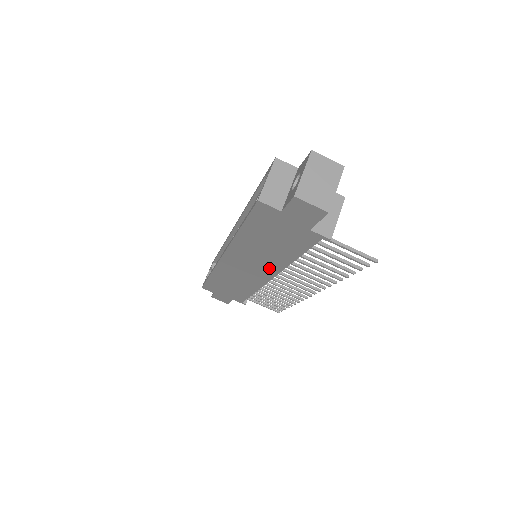
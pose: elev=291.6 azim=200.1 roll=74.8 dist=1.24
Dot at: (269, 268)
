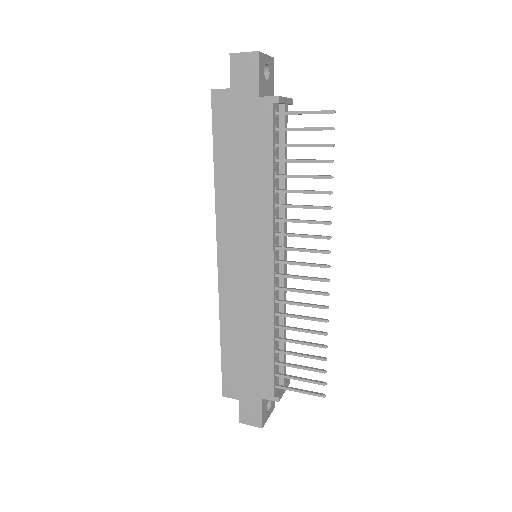
Dot at: (261, 230)
